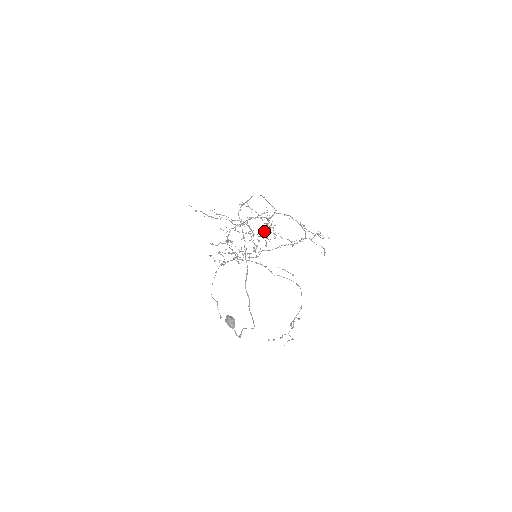
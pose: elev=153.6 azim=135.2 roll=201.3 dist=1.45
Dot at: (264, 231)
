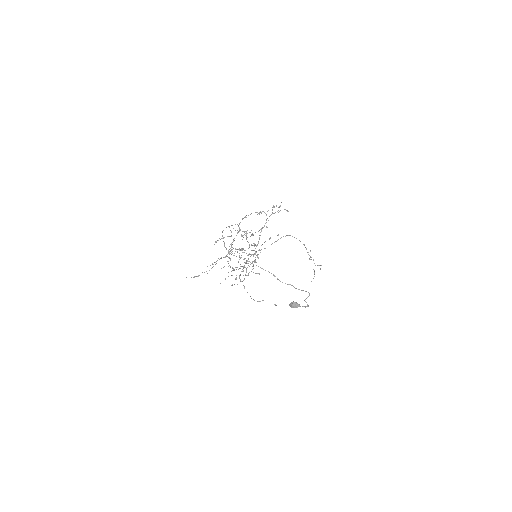
Dot at: occluded
